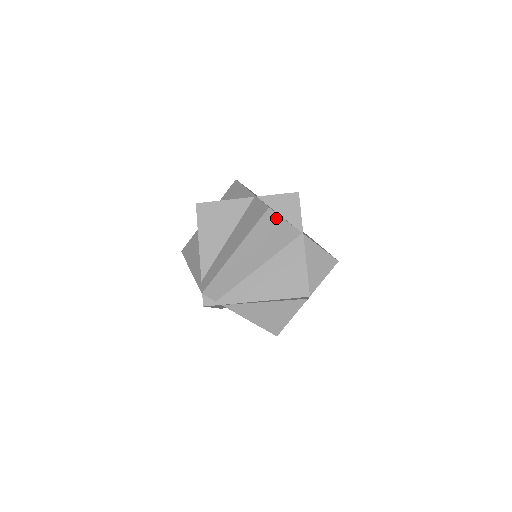
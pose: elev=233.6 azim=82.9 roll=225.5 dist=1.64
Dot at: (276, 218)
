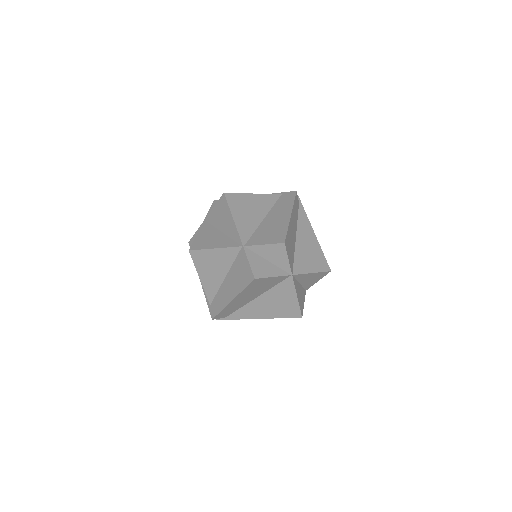
Dot at: (263, 279)
